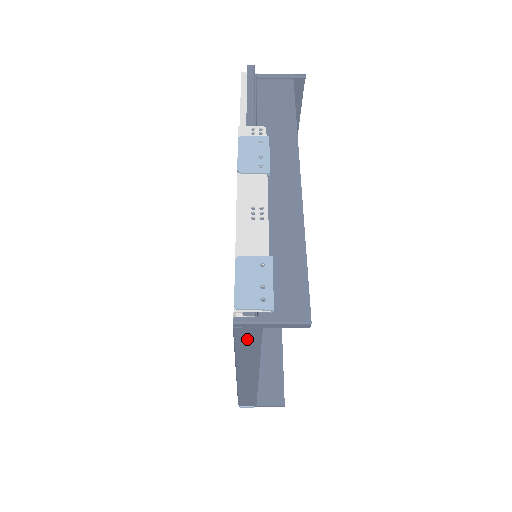
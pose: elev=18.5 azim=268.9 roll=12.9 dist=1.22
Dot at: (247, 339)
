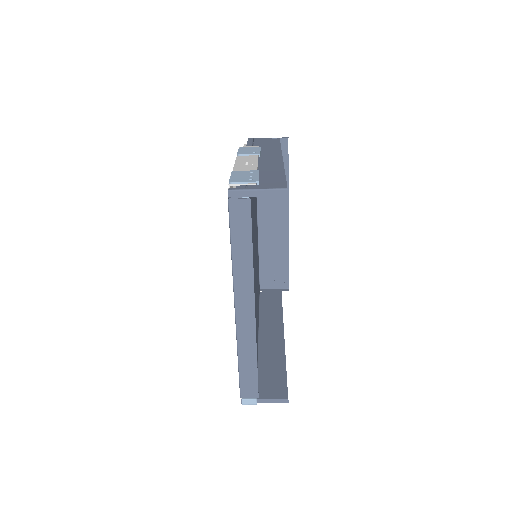
Dot at: (240, 221)
